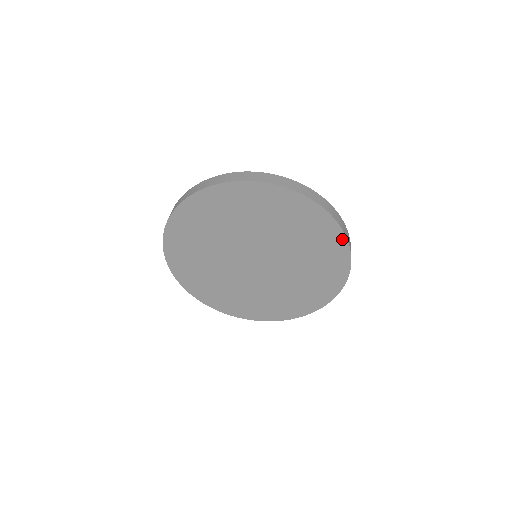
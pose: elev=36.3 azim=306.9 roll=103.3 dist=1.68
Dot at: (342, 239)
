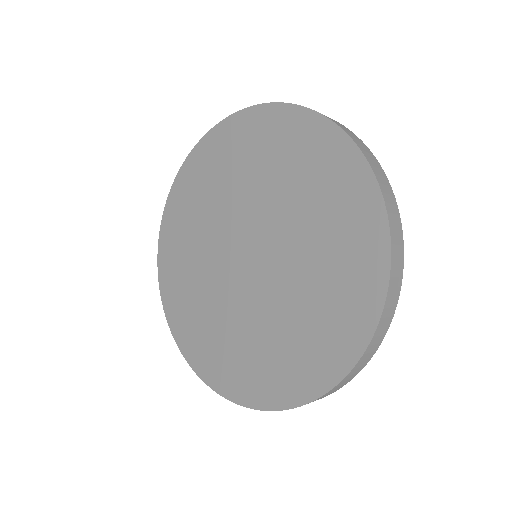
Dot at: (381, 228)
